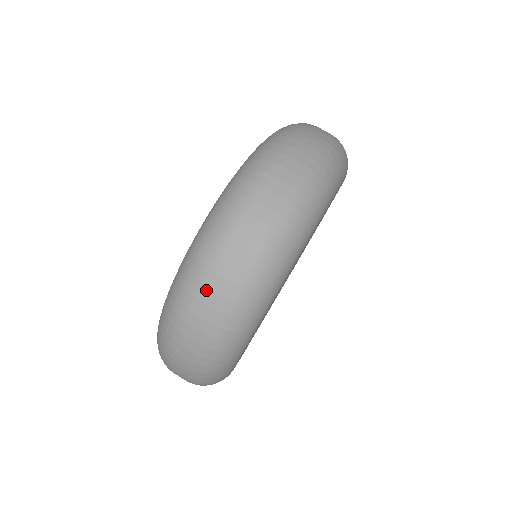
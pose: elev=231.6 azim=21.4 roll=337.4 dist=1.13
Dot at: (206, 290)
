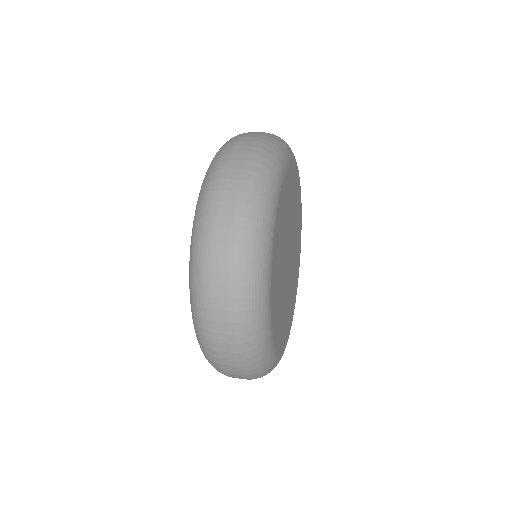
Dot at: (225, 181)
